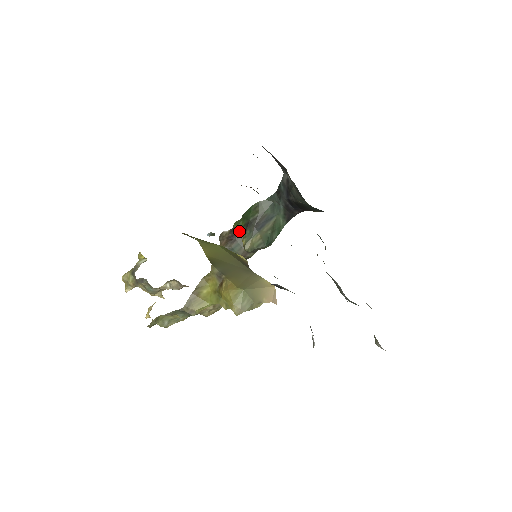
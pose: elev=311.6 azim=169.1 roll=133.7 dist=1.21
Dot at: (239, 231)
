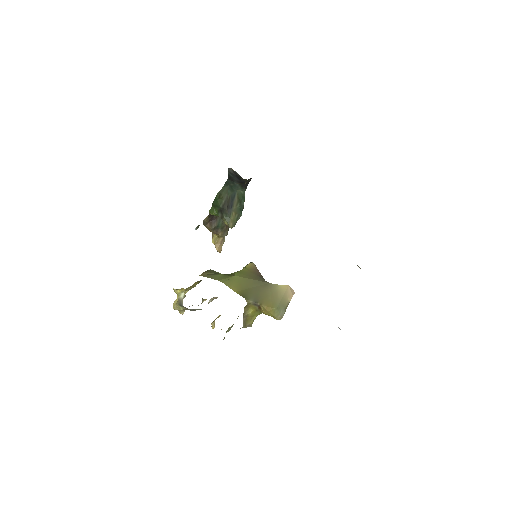
Dot at: occluded
